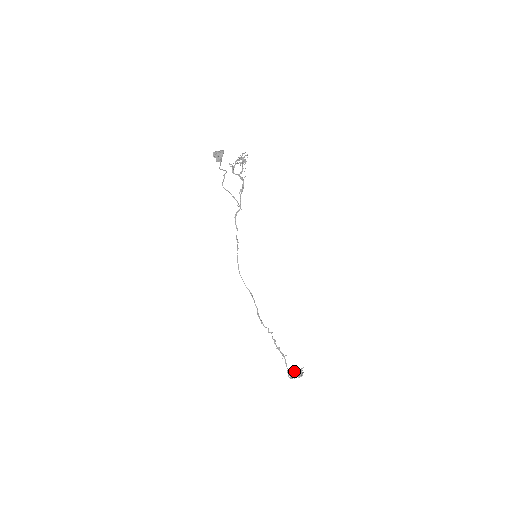
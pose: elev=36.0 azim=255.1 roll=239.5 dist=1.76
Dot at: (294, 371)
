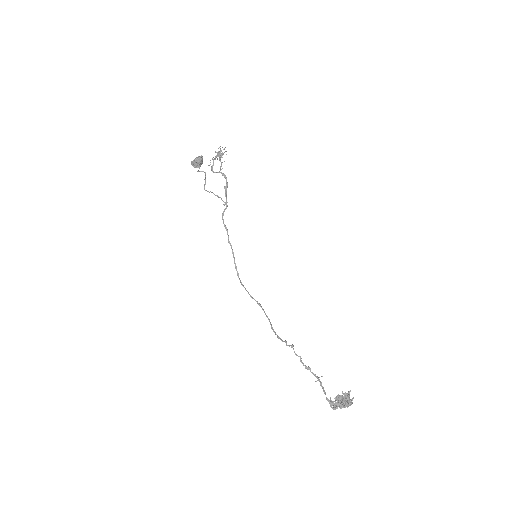
Dot at: (338, 398)
